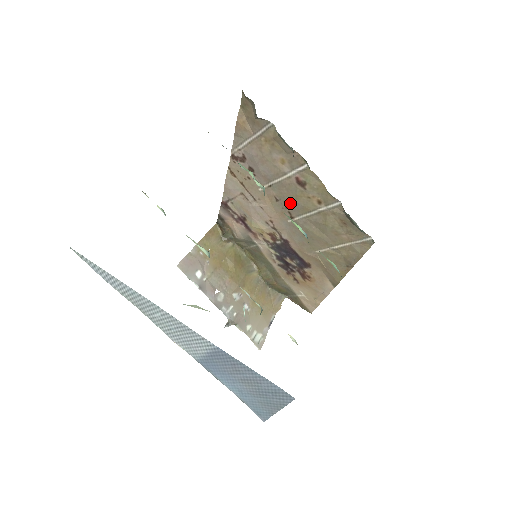
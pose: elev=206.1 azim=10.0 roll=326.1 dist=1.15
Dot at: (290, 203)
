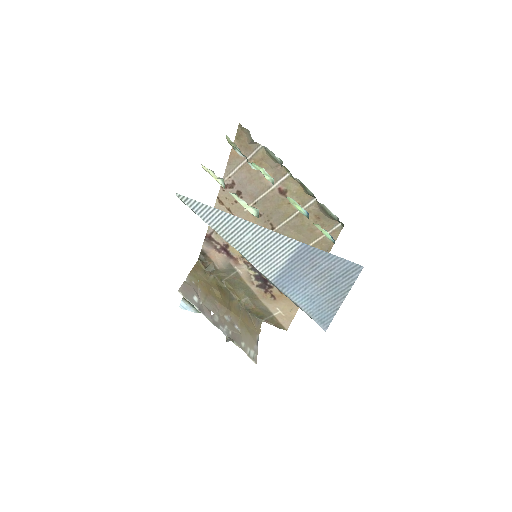
Dot at: (272, 214)
